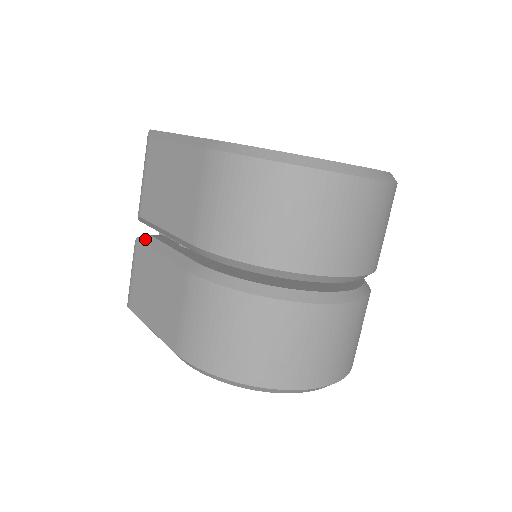
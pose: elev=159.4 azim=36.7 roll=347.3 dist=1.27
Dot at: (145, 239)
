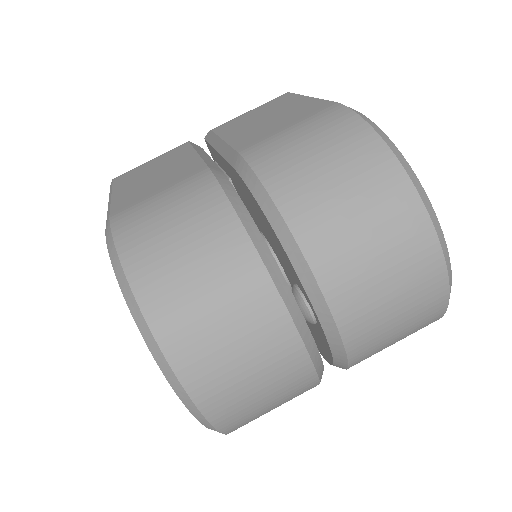
Dot at: (195, 145)
